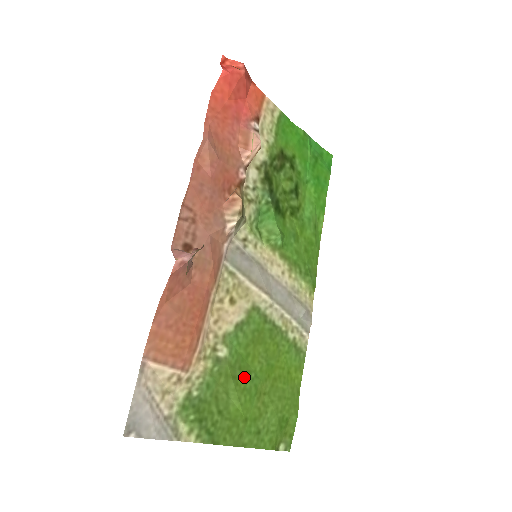
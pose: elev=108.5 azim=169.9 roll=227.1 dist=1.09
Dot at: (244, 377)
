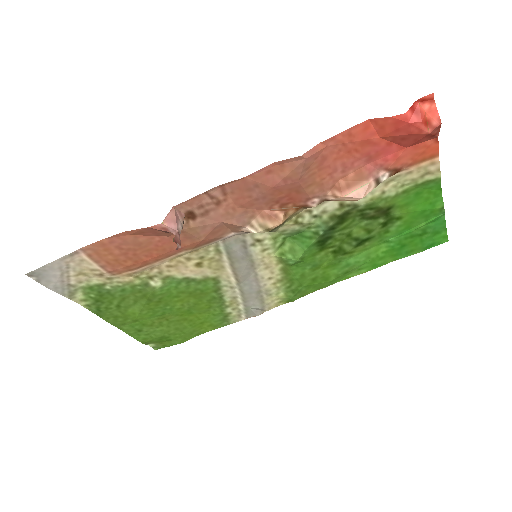
Dot at: (159, 304)
